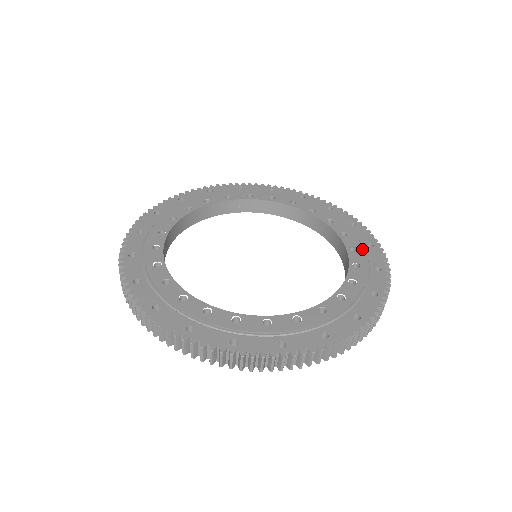
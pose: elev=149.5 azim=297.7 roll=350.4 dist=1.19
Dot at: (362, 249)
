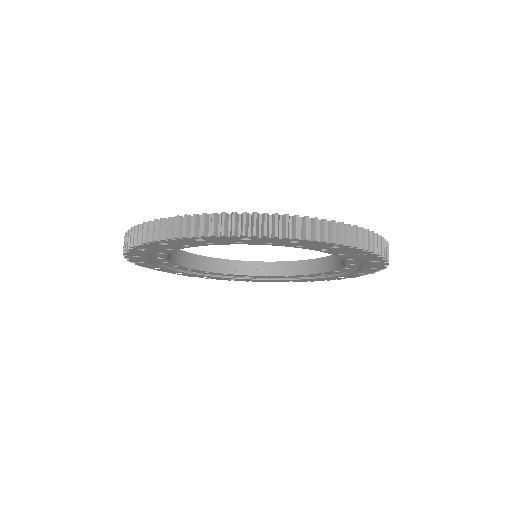
Dot at: occluded
